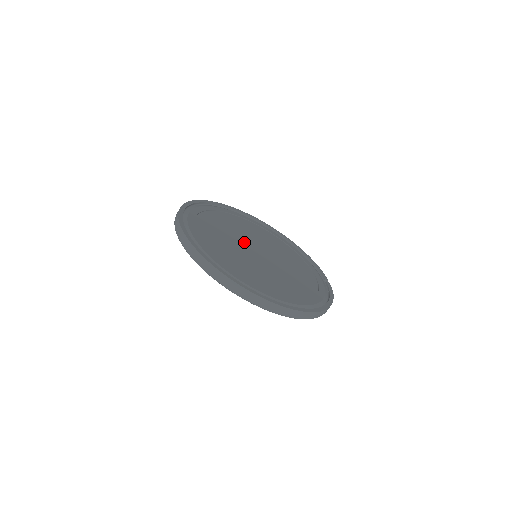
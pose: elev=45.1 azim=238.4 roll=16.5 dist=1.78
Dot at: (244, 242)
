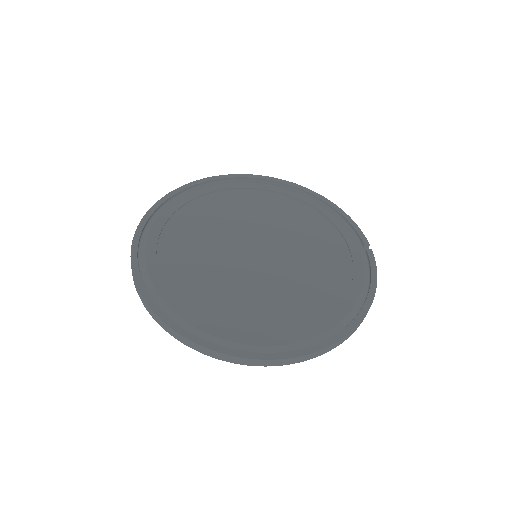
Dot at: (234, 243)
